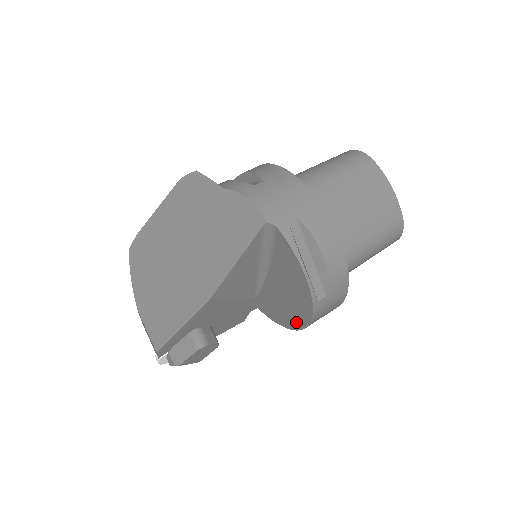
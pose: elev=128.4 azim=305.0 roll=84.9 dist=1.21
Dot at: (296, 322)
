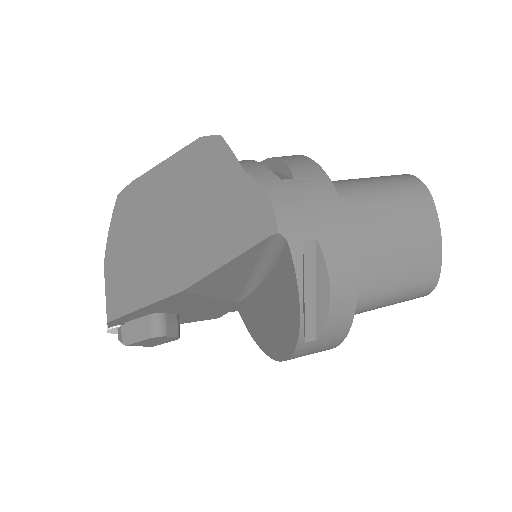
Dot at: (272, 349)
